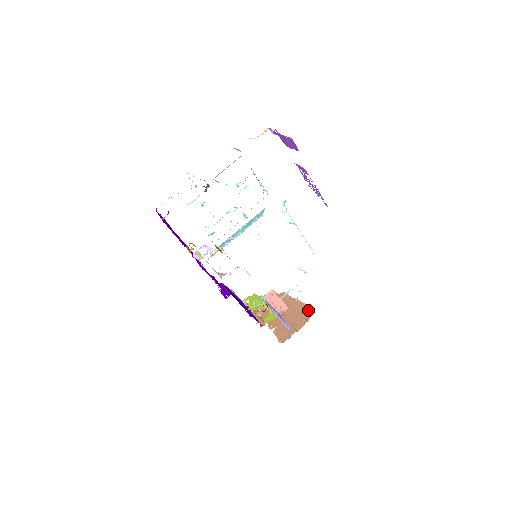
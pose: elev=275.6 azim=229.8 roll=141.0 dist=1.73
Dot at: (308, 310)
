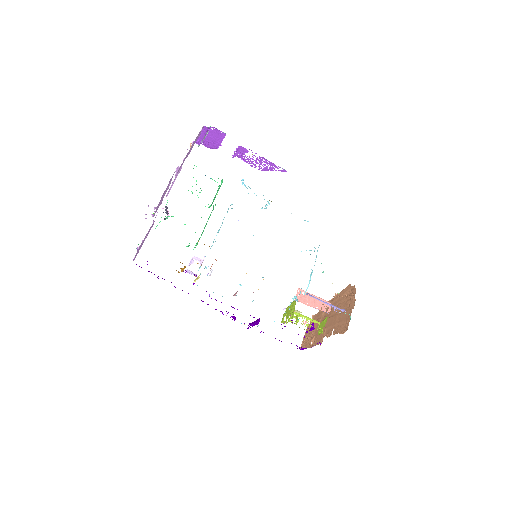
Dot at: (350, 288)
